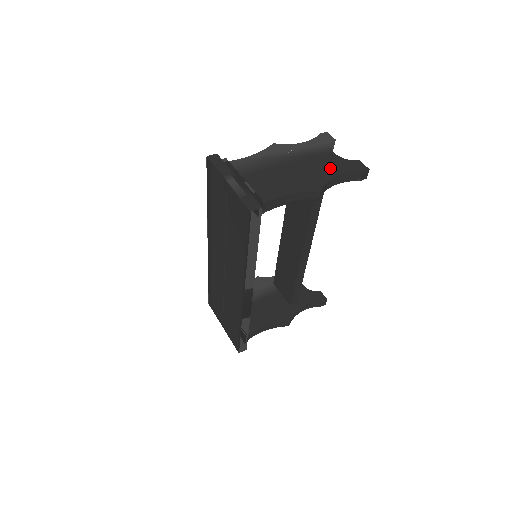
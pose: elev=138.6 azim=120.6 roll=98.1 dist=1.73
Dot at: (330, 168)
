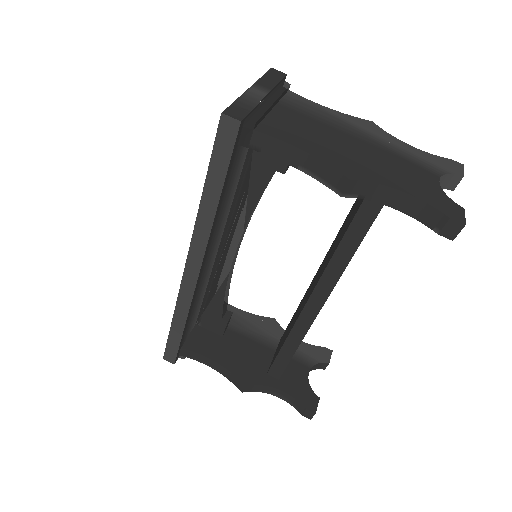
Dot at: (406, 180)
